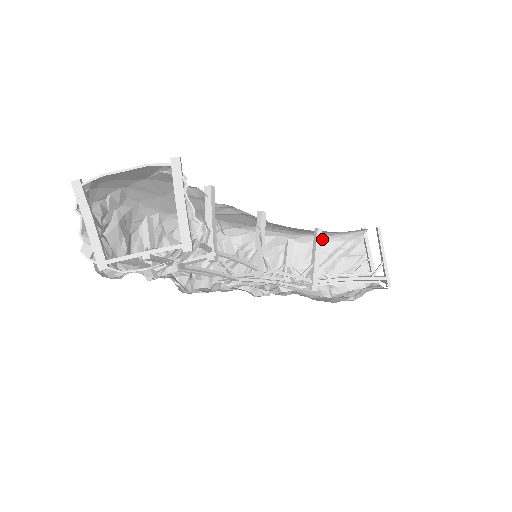
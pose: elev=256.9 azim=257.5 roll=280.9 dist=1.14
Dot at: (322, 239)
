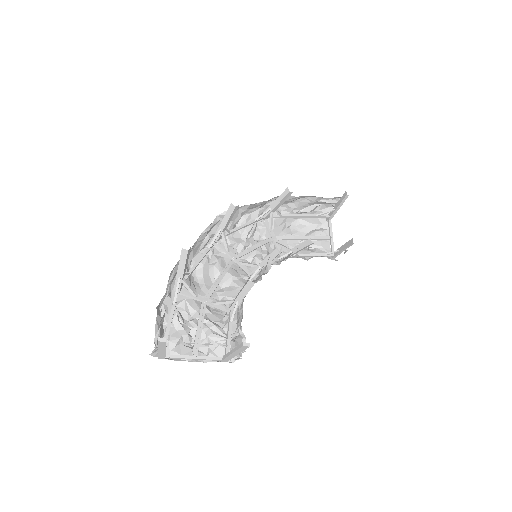
Dot at: (311, 196)
